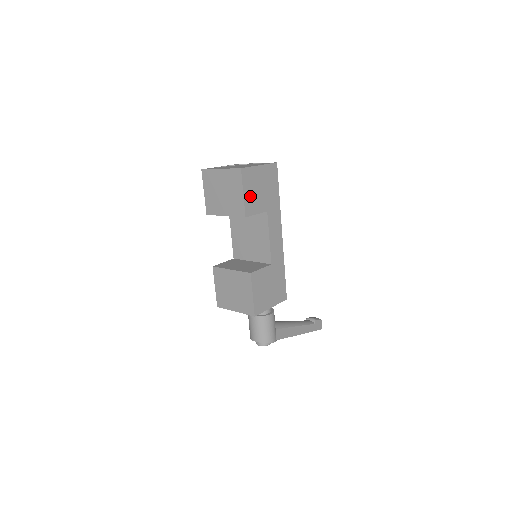
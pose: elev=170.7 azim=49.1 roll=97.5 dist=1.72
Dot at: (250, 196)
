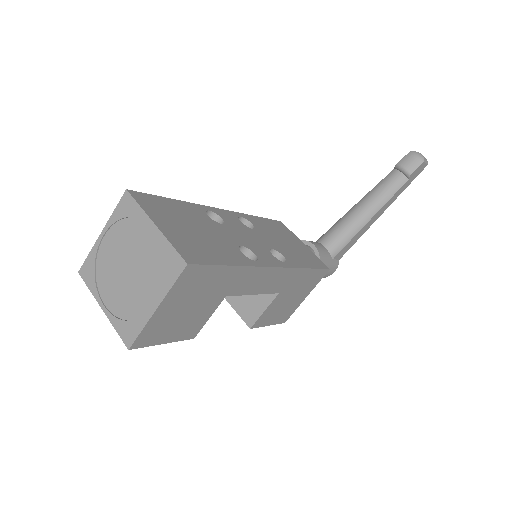
Dot at: (179, 330)
